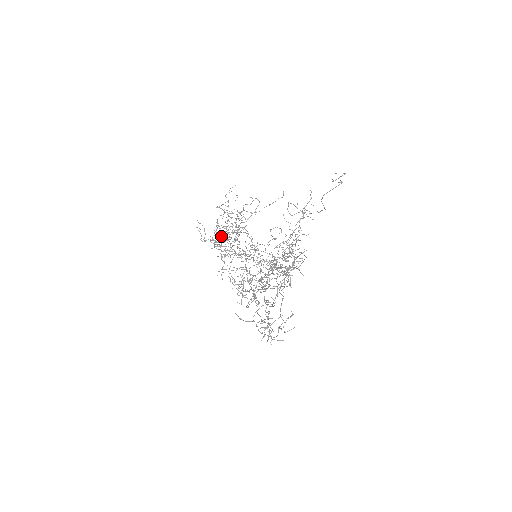
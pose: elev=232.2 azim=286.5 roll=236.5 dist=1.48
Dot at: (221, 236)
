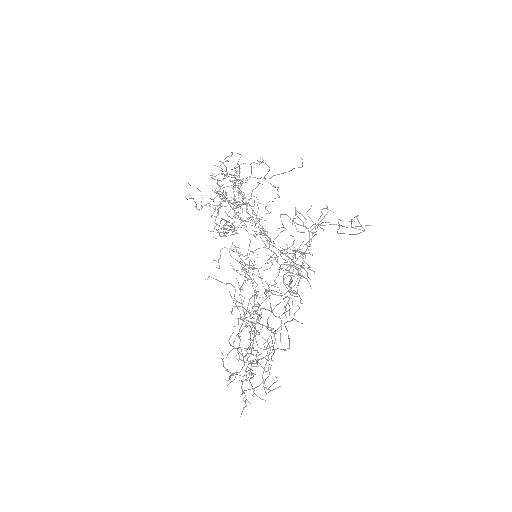
Dot at: (220, 208)
